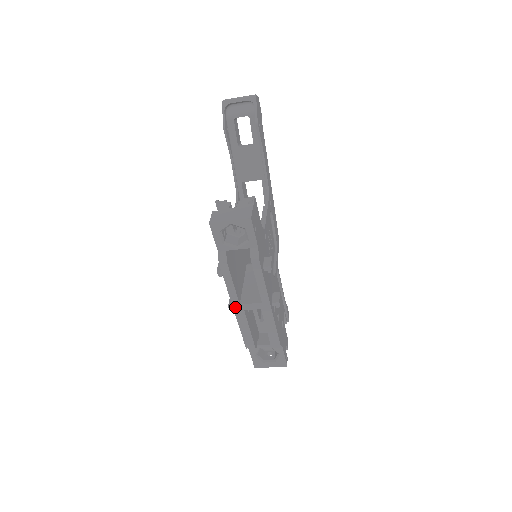
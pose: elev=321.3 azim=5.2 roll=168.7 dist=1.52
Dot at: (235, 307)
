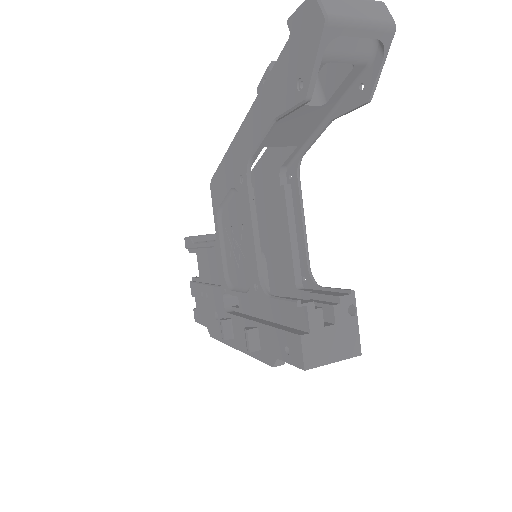
Dot at: (240, 349)
